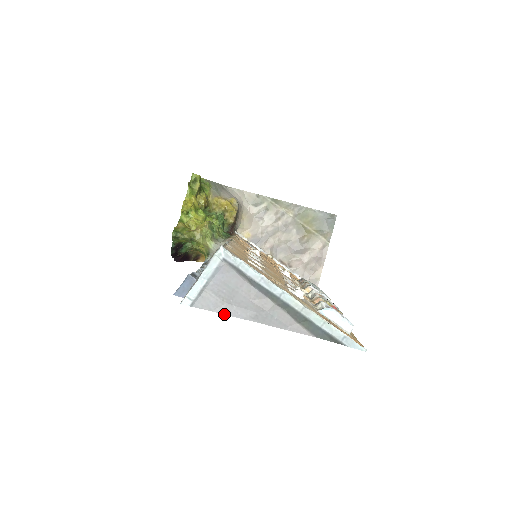
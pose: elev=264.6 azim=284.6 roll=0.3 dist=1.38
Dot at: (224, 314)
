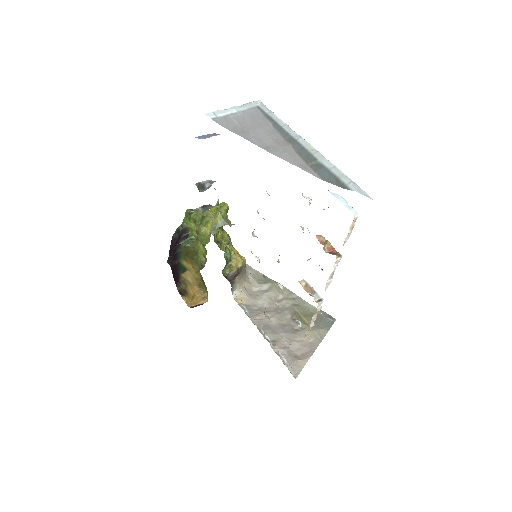
Dot at: (239, 135)
